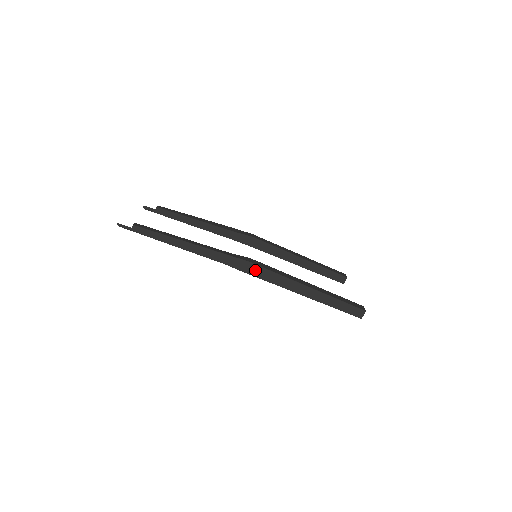
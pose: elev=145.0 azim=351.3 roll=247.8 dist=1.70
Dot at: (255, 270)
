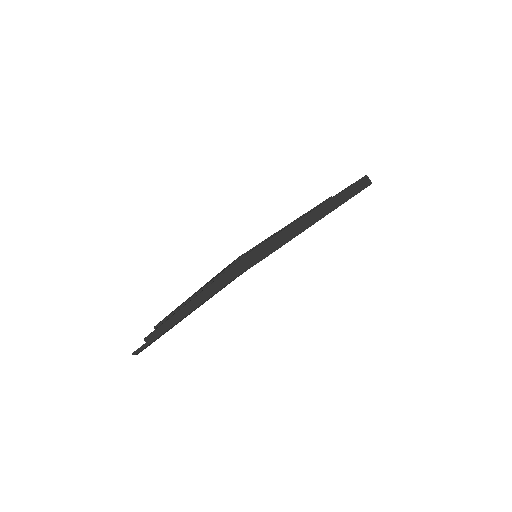
Dot at: (263, 251)
